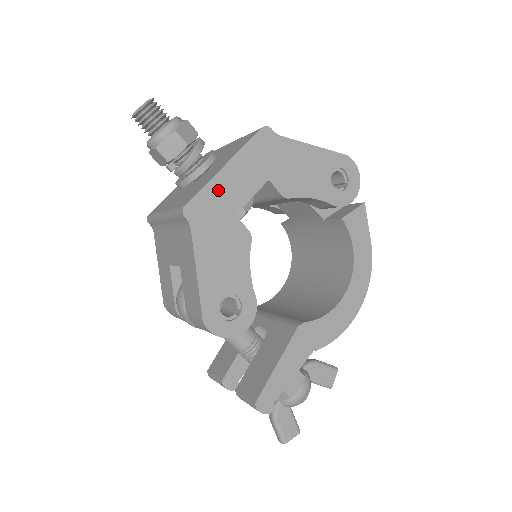
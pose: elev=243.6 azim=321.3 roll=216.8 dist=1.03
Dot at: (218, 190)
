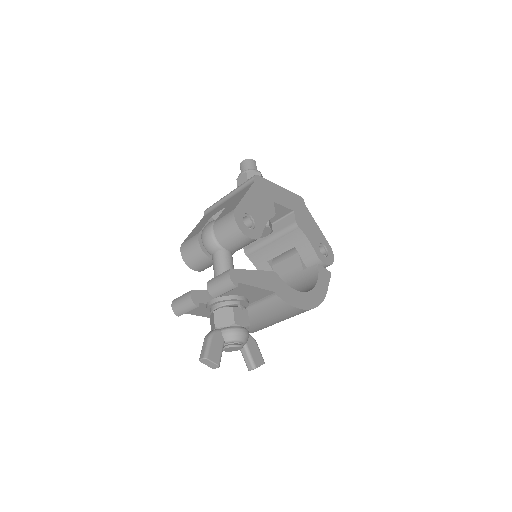
Dot at: (272, 188)
